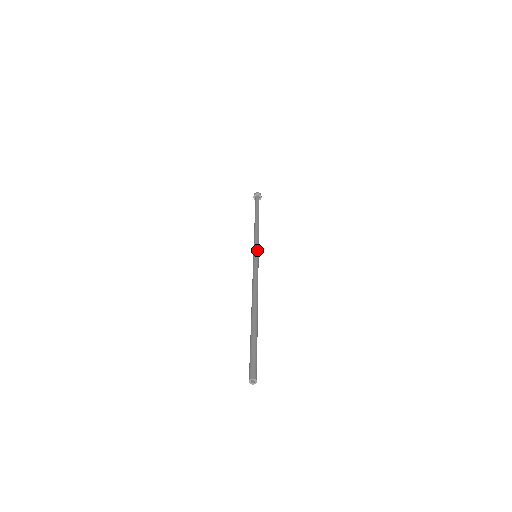
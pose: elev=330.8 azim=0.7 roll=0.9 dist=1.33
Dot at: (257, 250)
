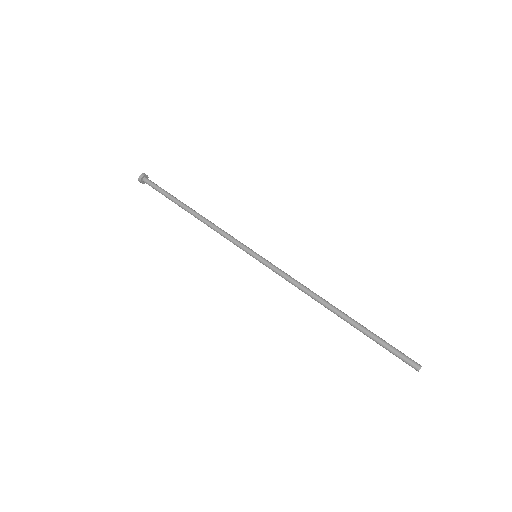
Dot at: occluded
